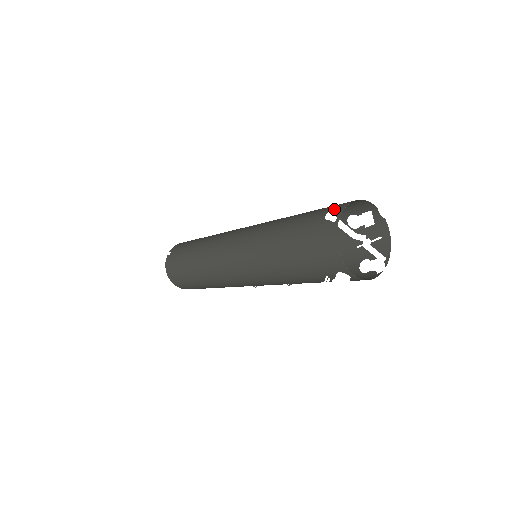
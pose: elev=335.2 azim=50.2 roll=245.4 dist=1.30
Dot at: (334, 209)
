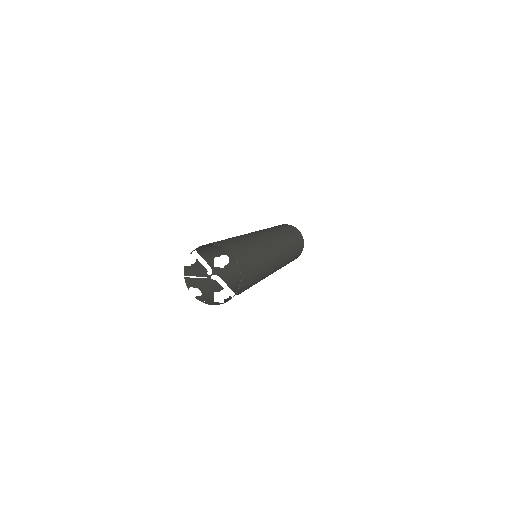
Dot at: occluded
